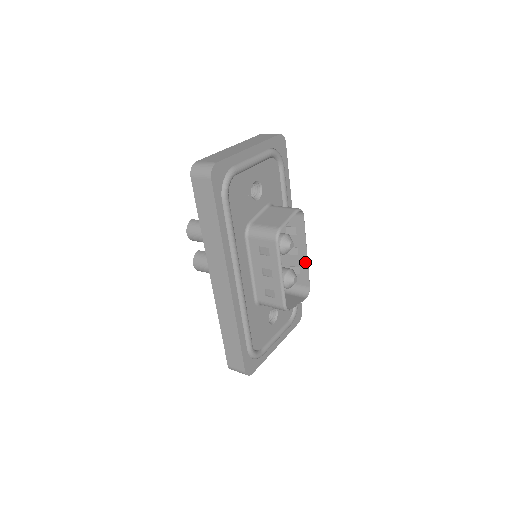
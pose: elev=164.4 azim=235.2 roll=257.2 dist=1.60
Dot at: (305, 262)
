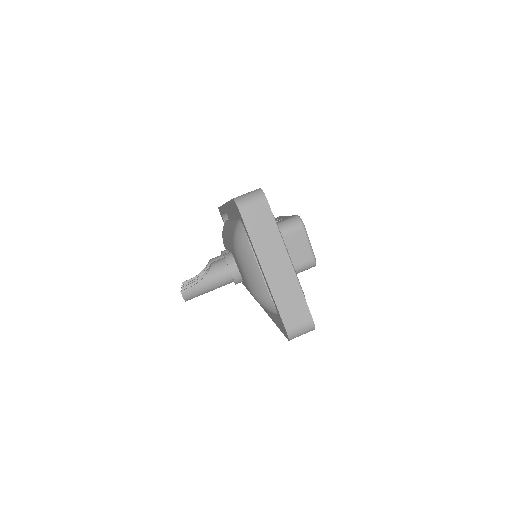
Dot at: occluded
